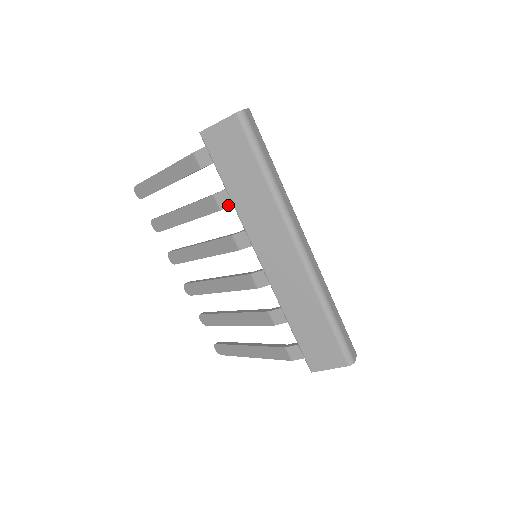
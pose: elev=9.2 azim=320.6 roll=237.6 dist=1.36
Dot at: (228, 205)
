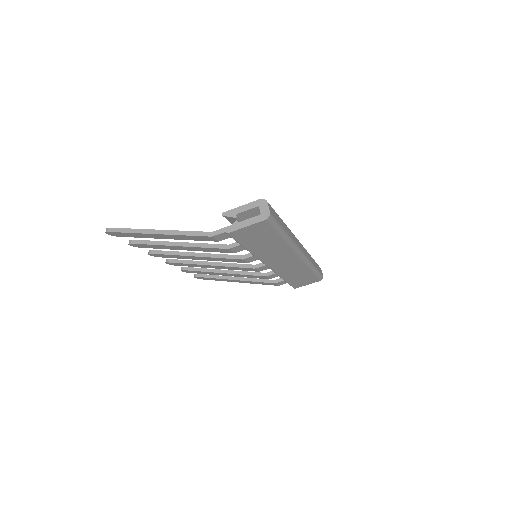
Dot at: (242, 250)
